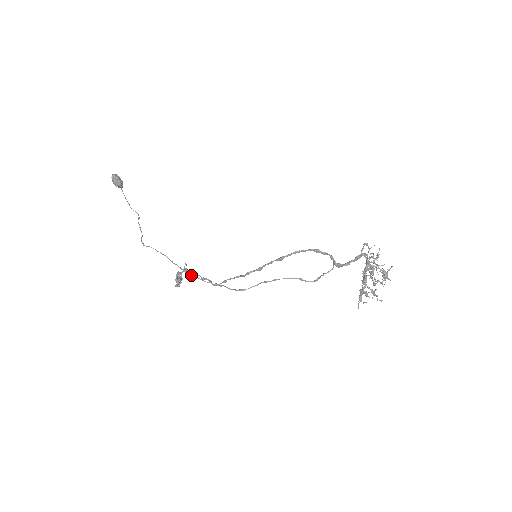
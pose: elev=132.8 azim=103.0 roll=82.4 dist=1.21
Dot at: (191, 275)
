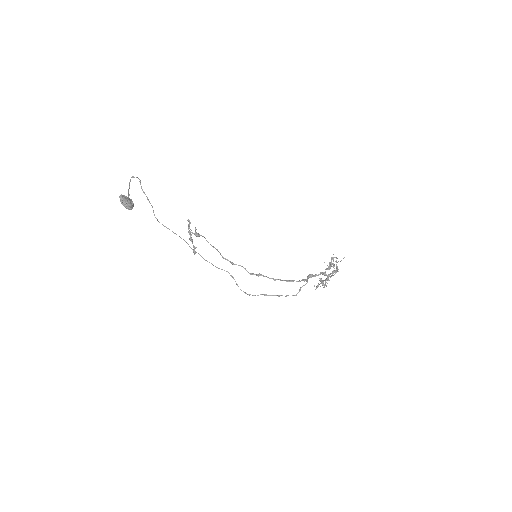
Dot at: occluded
